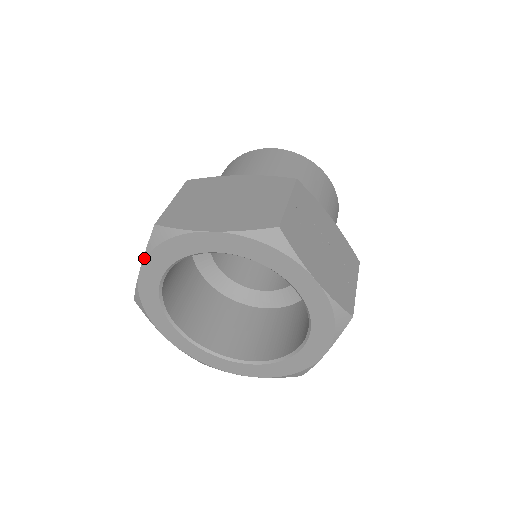
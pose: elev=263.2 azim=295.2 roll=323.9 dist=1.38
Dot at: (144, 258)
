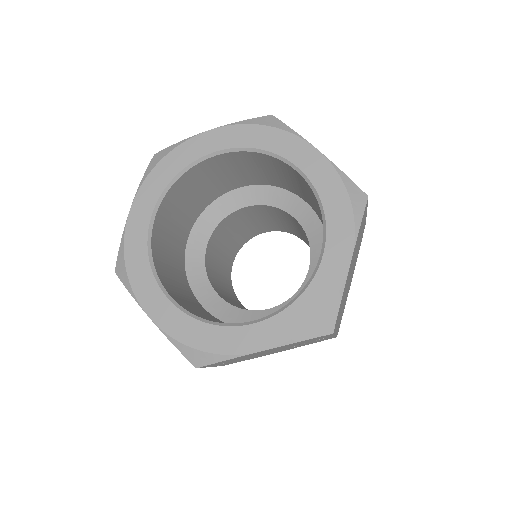
Dot at: (138, 188)
